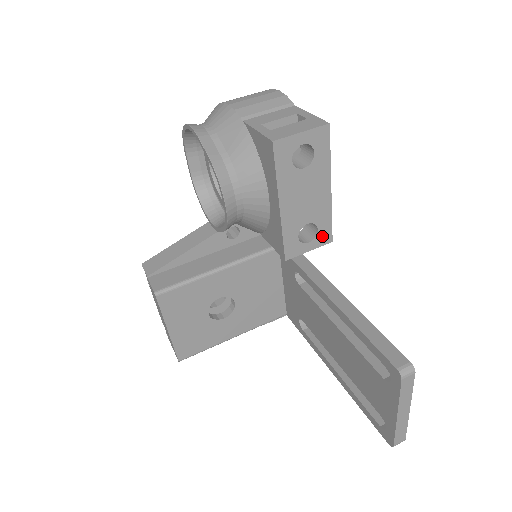
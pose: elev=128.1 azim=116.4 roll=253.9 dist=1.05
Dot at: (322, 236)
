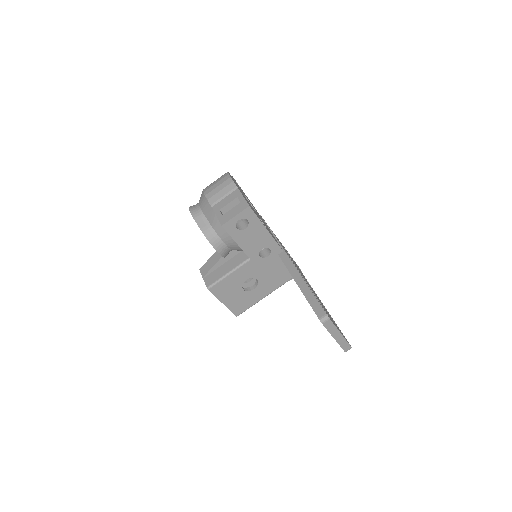
Dot at: (275, 251)
